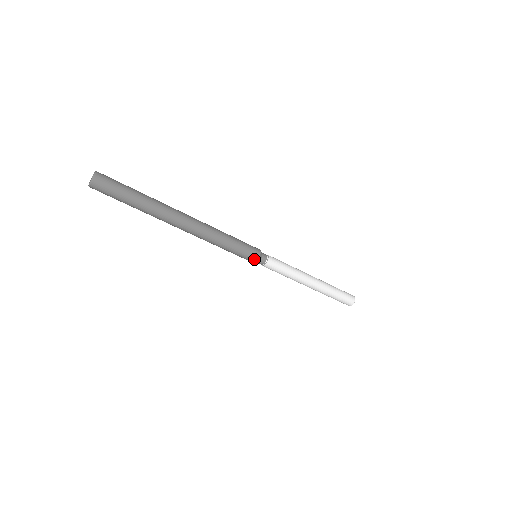
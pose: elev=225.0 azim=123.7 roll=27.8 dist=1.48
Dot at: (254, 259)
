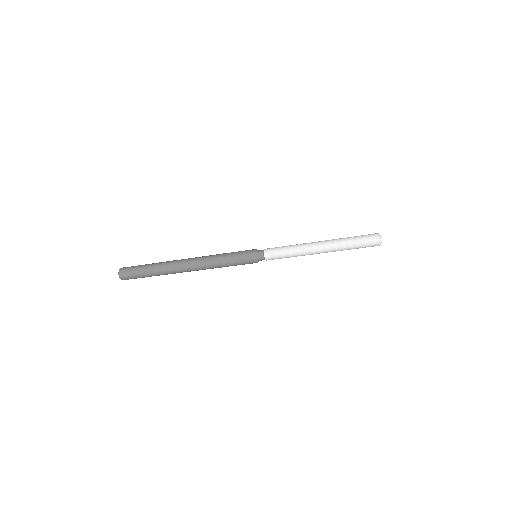
Dot at: occluded
